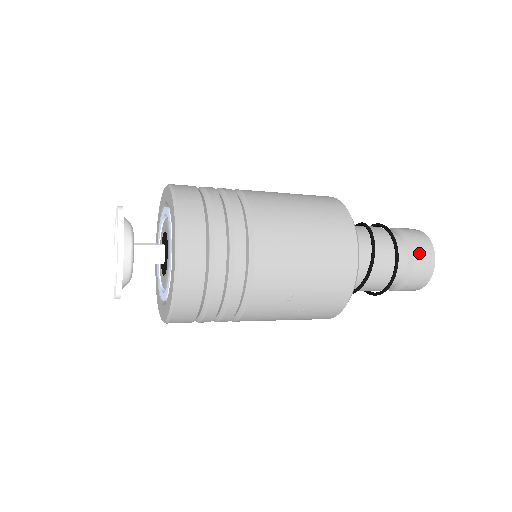
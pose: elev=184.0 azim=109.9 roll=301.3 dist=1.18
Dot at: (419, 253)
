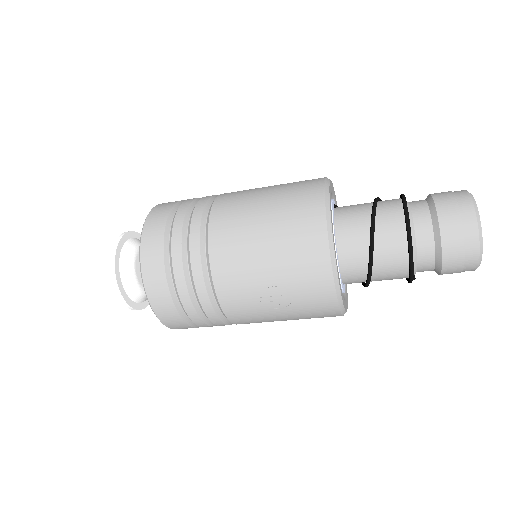
Dot at: (448, 220)
